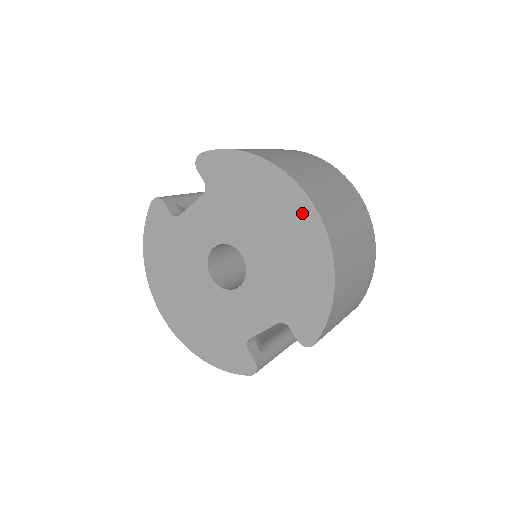
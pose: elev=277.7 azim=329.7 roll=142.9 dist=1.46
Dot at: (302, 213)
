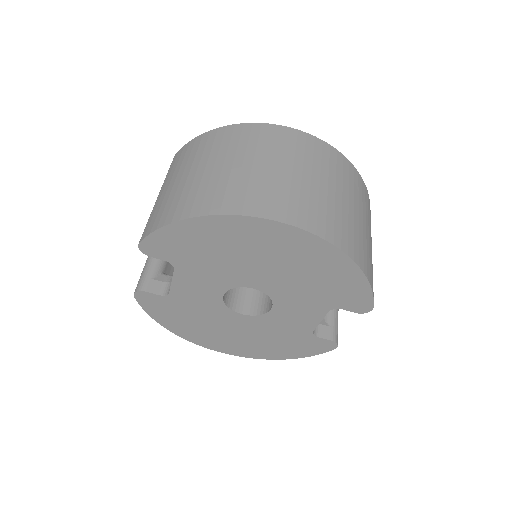
Dot at: (280, 235)
